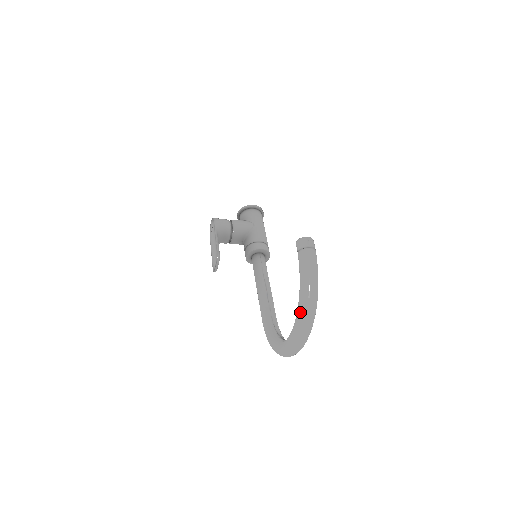
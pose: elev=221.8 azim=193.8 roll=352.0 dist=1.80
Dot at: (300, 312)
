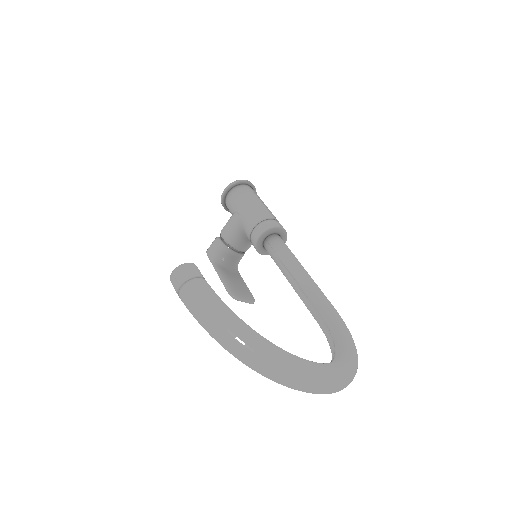
Dot at: occluded
